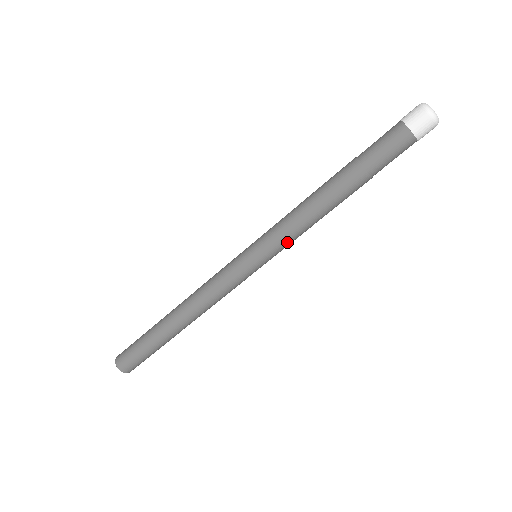
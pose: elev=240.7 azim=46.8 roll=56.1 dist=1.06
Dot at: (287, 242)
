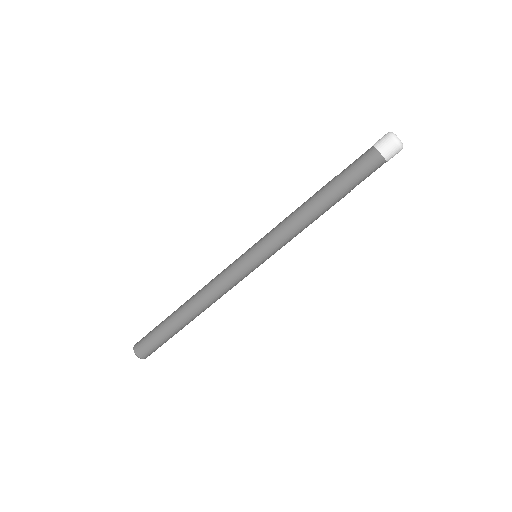
Dot at: (284, 245)
